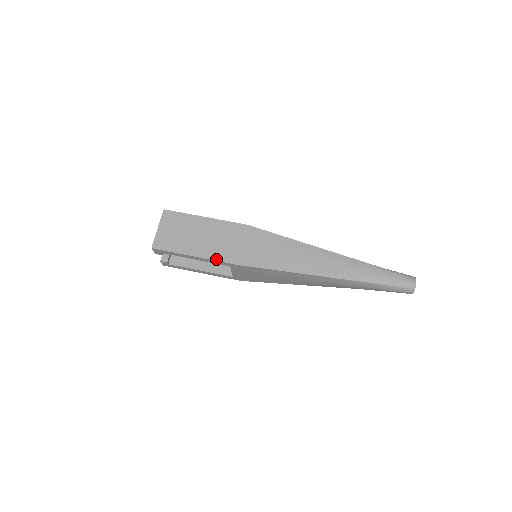
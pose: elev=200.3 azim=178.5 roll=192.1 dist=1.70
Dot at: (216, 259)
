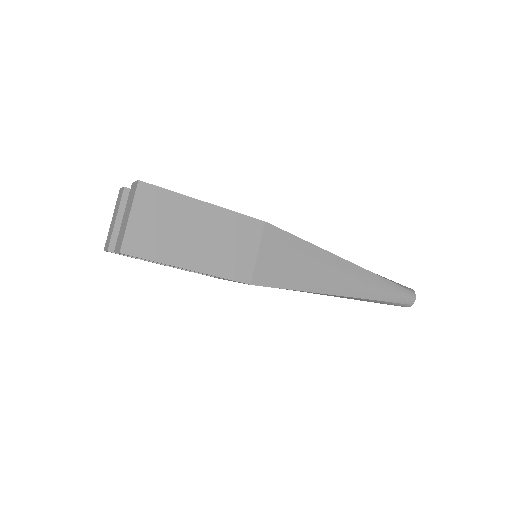
Dot at: (222, 275)
